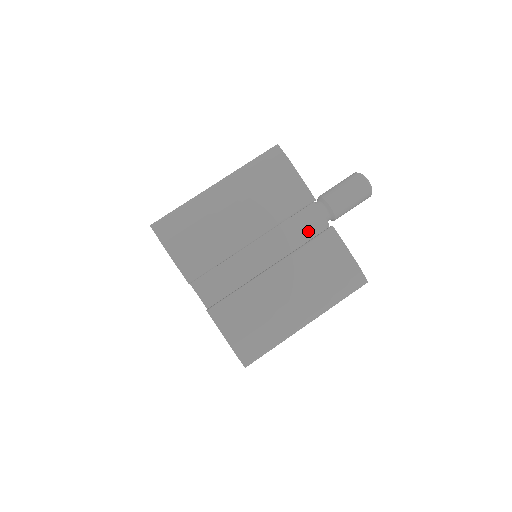
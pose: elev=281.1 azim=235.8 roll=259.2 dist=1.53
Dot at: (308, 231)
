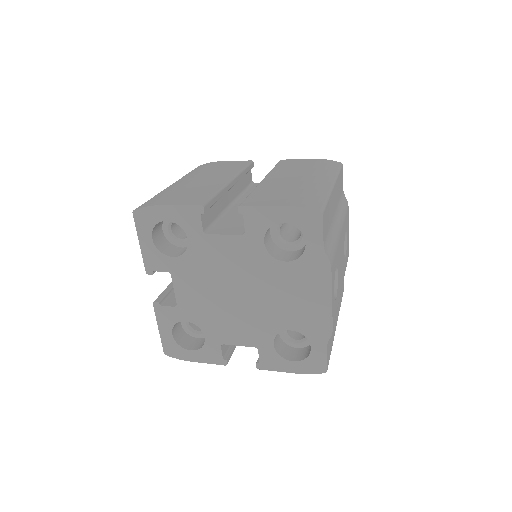
Dot at: occluded
